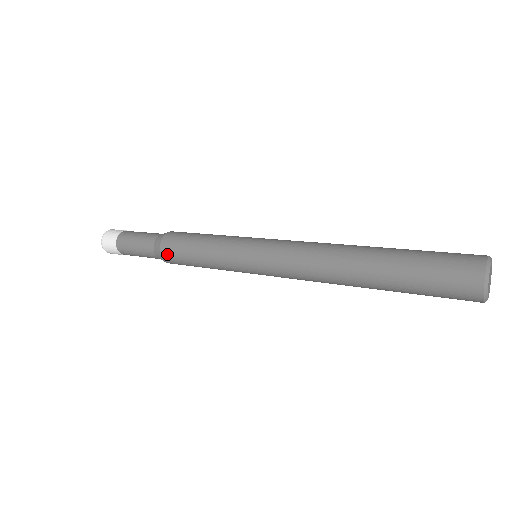
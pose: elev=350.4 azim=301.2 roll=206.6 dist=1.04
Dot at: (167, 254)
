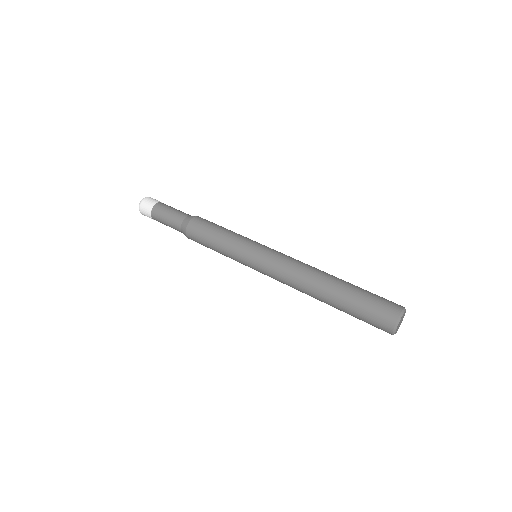
Dot at: occluded
